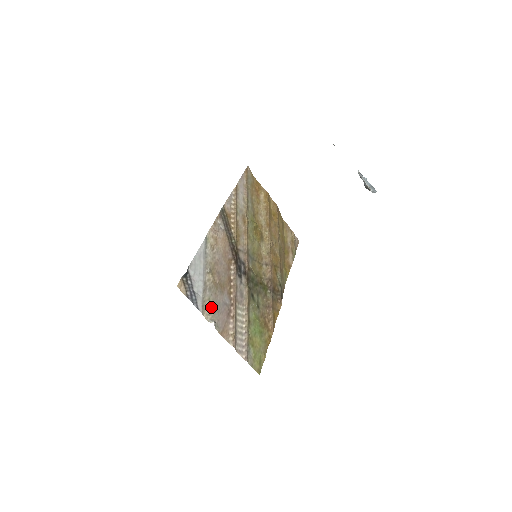
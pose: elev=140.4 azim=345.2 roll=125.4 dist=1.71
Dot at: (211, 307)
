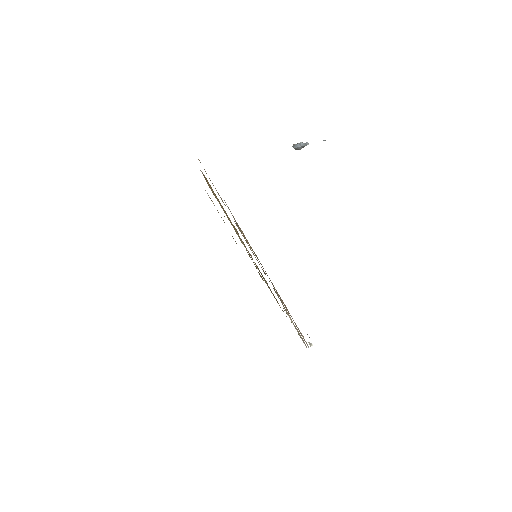
Dot at: occluded
